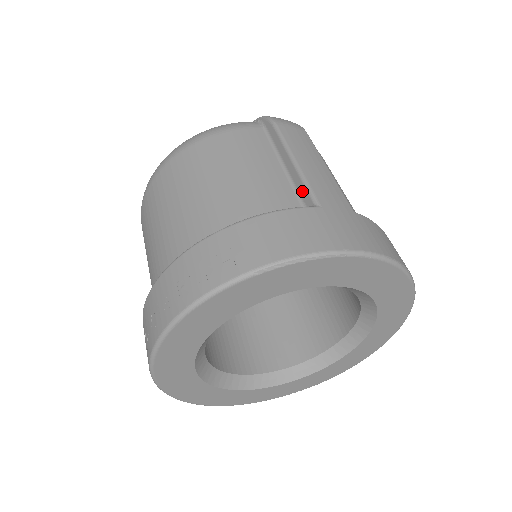
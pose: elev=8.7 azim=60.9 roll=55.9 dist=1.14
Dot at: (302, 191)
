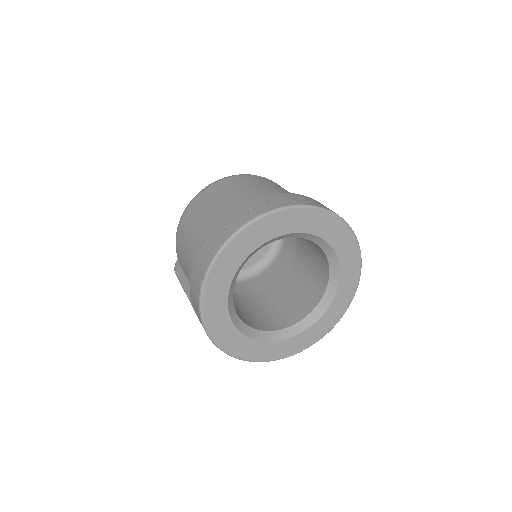
Dot at: occluded
